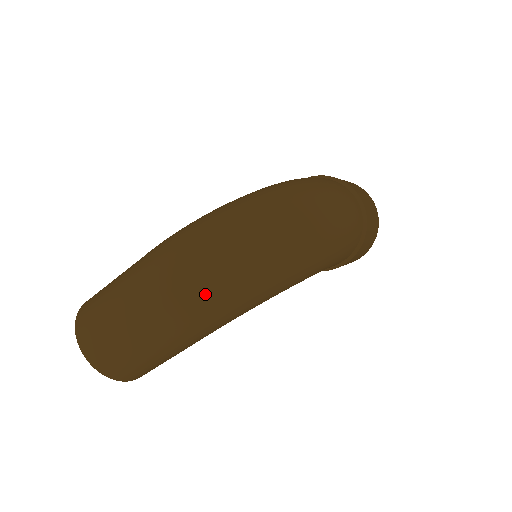
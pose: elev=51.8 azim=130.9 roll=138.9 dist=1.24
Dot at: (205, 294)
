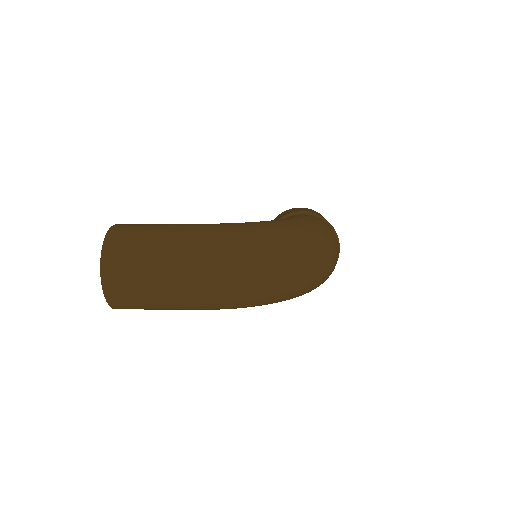
Dot at: (240, 293)
